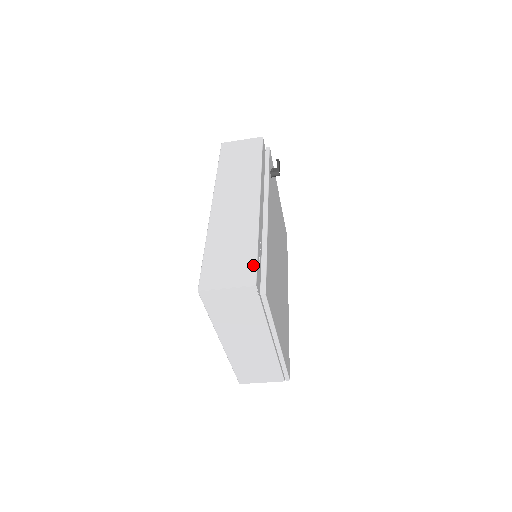
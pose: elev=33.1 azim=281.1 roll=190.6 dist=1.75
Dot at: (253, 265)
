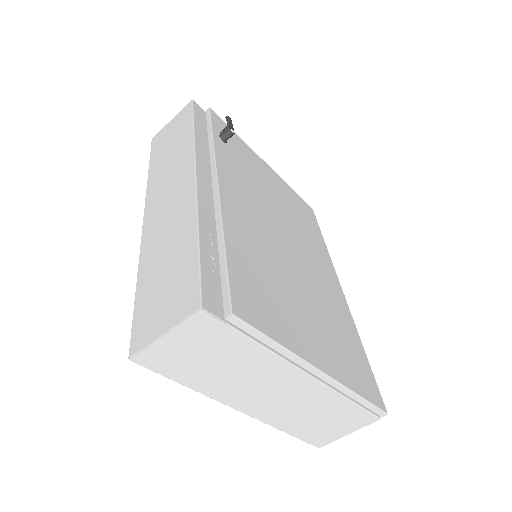
Dot at: (194, 275)
